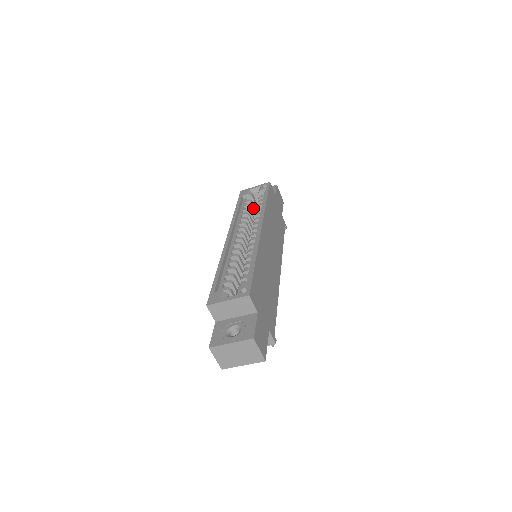
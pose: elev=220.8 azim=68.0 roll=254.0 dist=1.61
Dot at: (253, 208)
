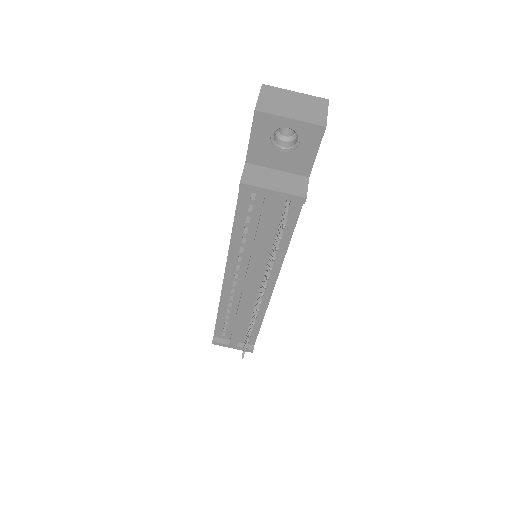
Dot at: occluded
